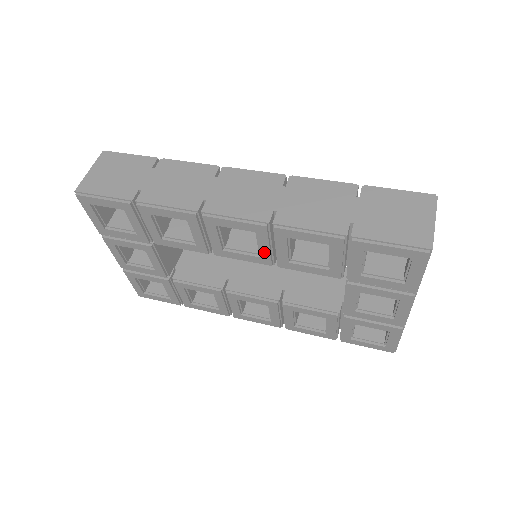
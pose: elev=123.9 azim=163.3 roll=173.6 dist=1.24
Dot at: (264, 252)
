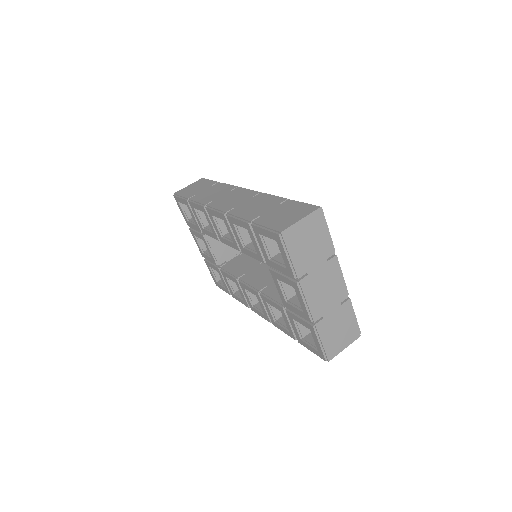
Dot at: (233, 238)
